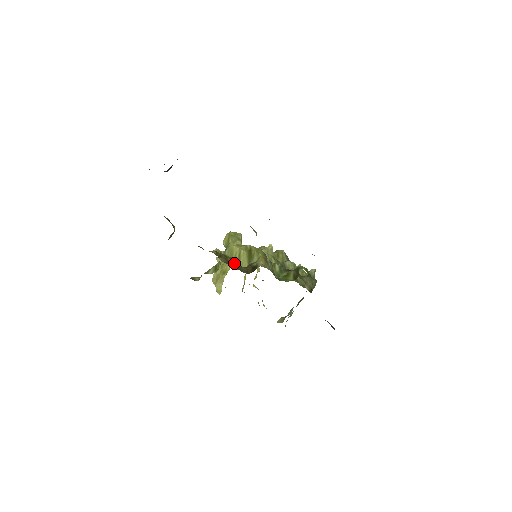
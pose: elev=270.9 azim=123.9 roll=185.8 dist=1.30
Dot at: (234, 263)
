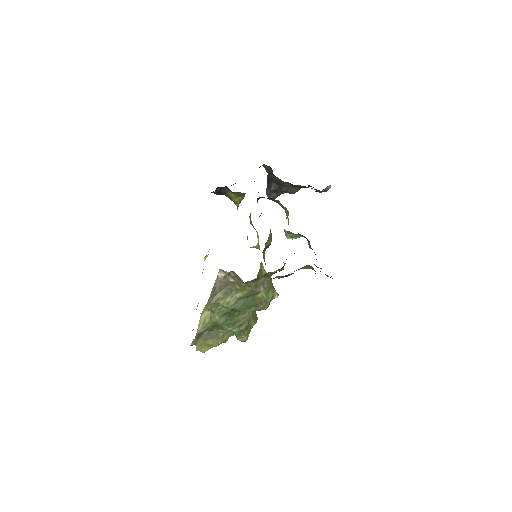
Dot at: occluded
